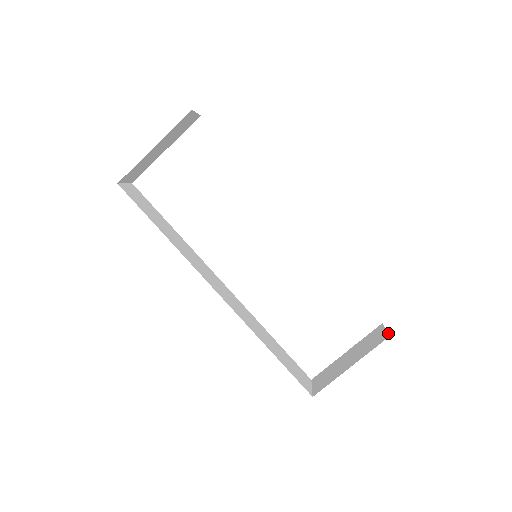
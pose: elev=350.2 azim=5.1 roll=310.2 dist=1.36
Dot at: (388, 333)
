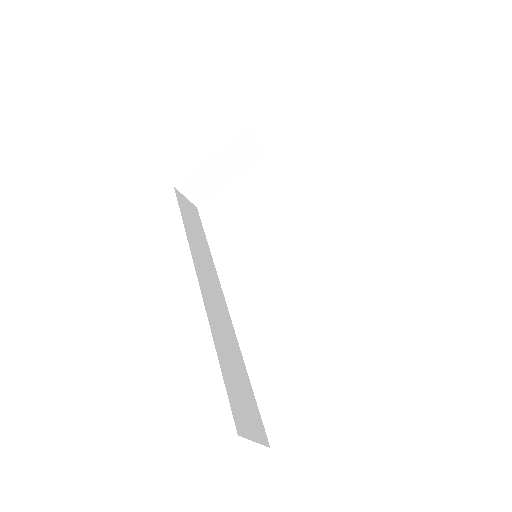
Dot at: occluded
